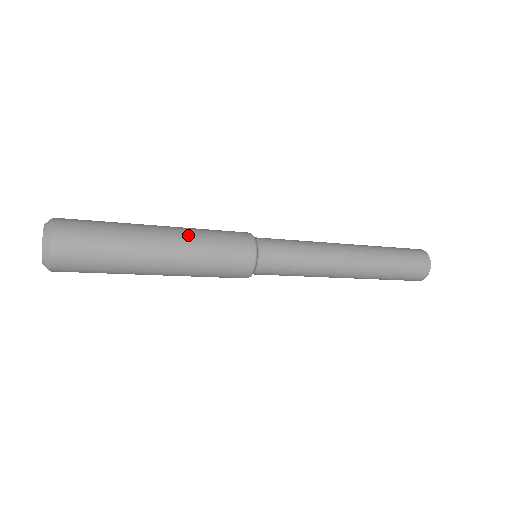
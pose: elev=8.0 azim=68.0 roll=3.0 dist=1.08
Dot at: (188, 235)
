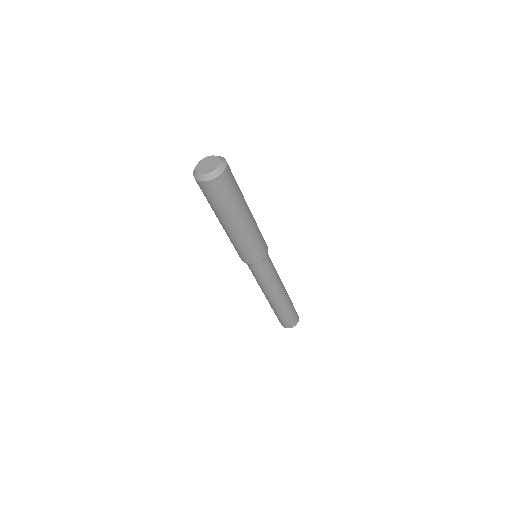
Dot at: occluded
